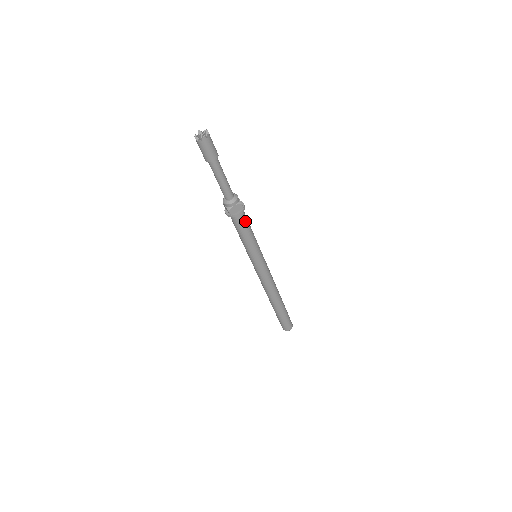
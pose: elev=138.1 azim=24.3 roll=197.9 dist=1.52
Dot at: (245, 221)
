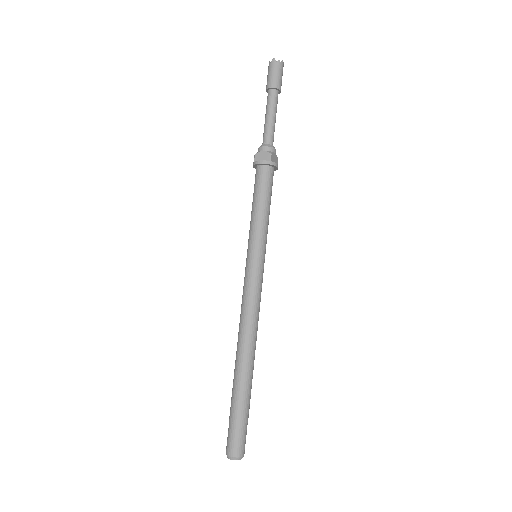
Dot at: (265, 182)
